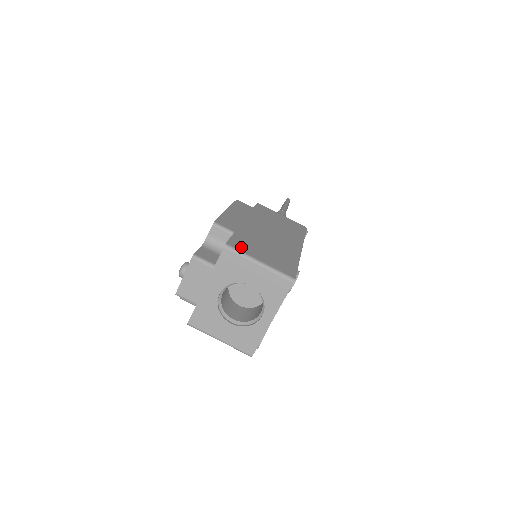
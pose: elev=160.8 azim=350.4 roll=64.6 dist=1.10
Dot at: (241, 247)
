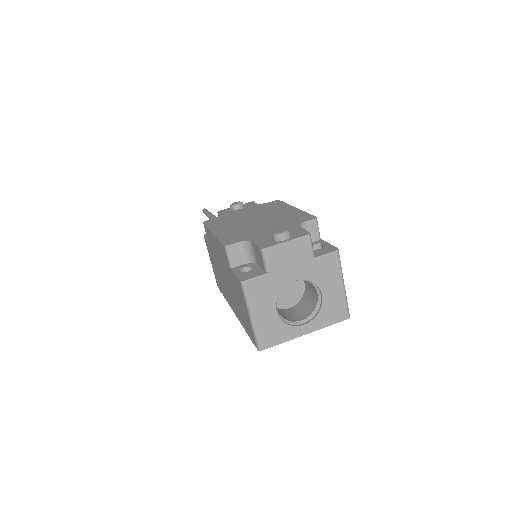
Dot at: occluded
